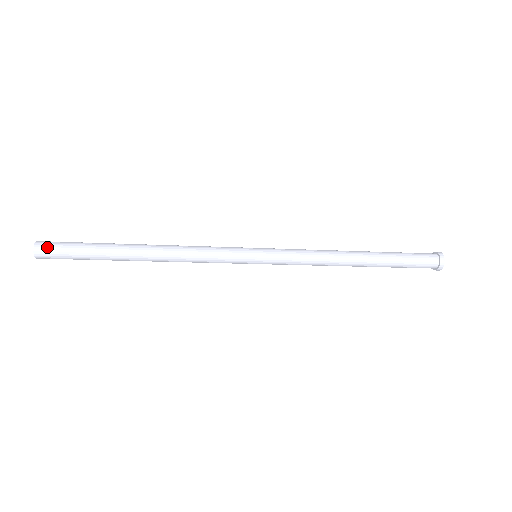
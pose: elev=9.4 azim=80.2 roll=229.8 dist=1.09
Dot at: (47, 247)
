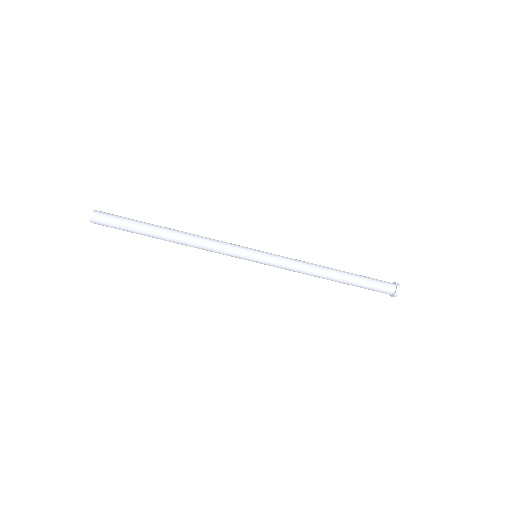
Dot at: (102, 214)
